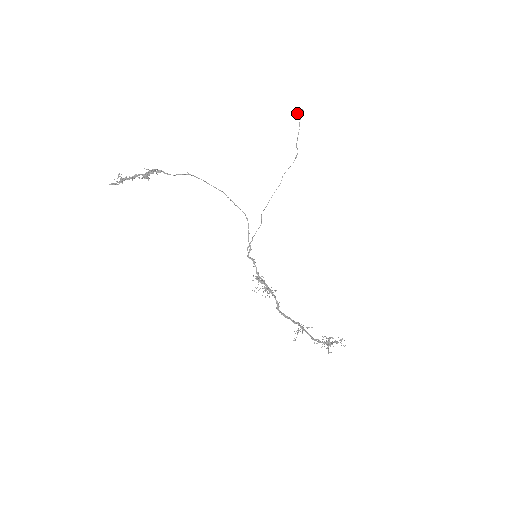
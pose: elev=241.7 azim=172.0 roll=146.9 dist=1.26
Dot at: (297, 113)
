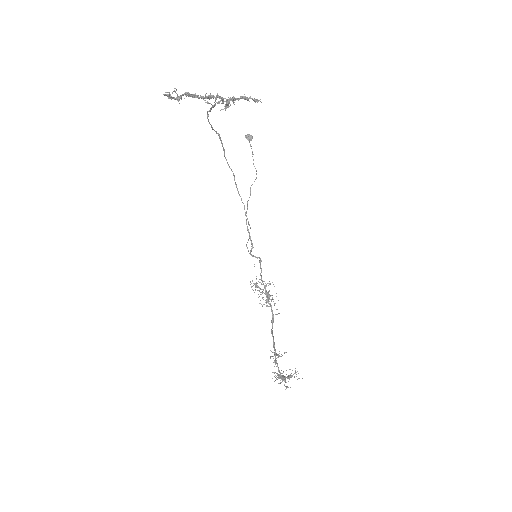
Dot at: (246, 137)
